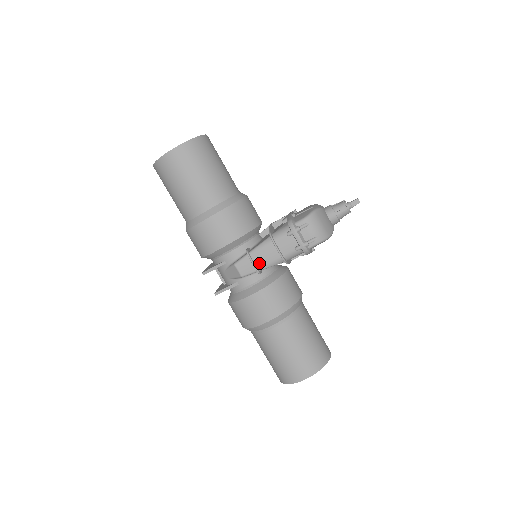
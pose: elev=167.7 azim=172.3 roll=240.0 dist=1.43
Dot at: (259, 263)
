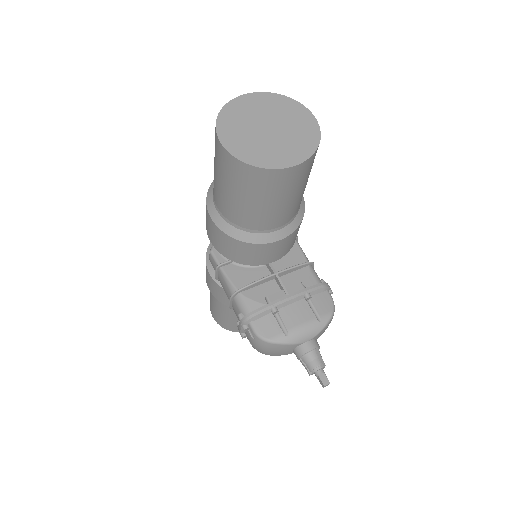
Dot at: (220, 280)
